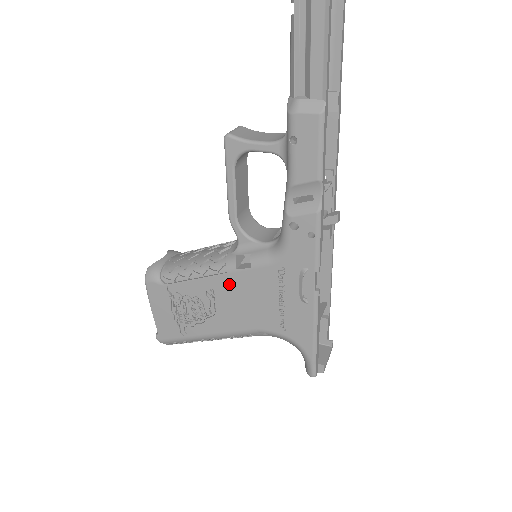
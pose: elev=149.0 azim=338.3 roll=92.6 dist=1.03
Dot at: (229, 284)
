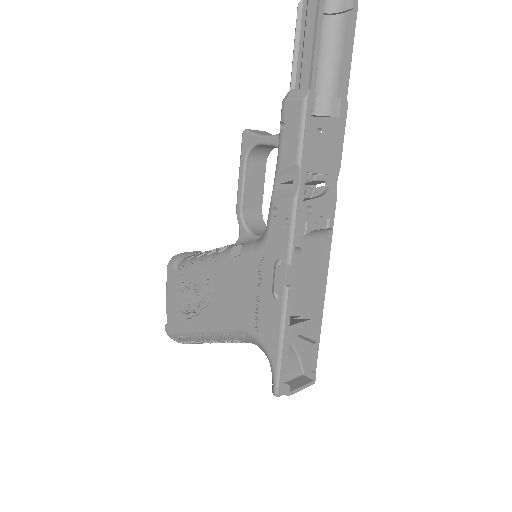
Dot at: (222, 273)
